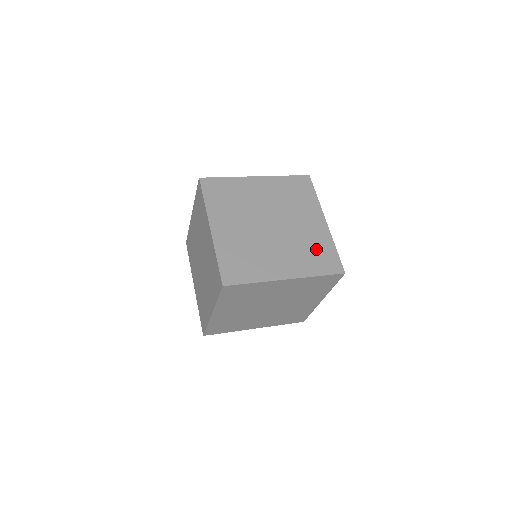
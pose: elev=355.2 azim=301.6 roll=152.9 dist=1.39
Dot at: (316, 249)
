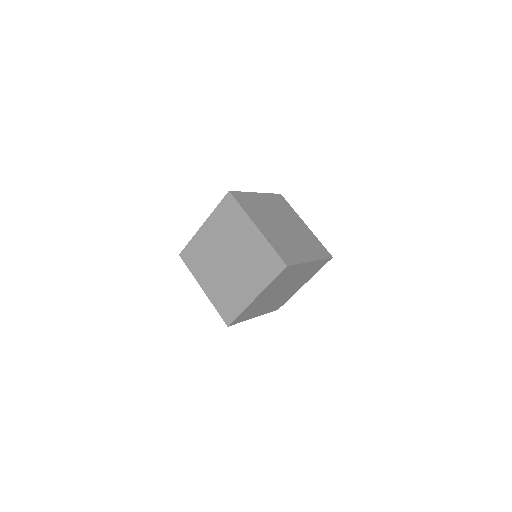
Dot at: (312, 242)
